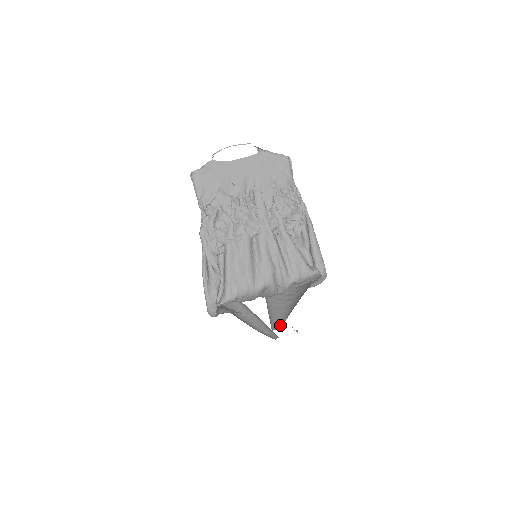
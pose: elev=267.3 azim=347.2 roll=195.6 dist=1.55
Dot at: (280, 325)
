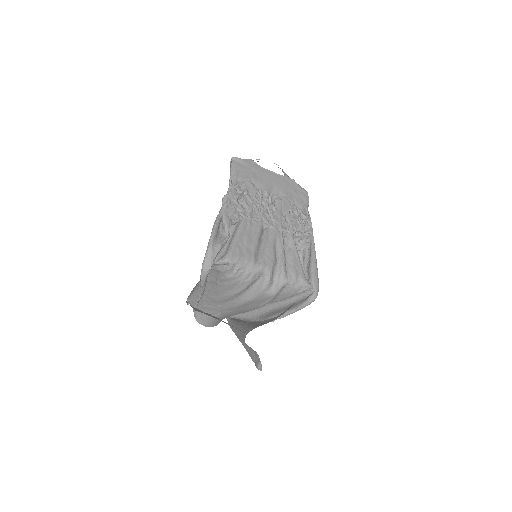
Dot at: occluded
